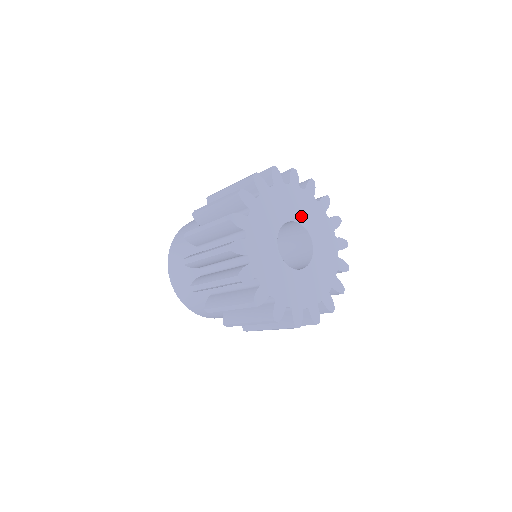
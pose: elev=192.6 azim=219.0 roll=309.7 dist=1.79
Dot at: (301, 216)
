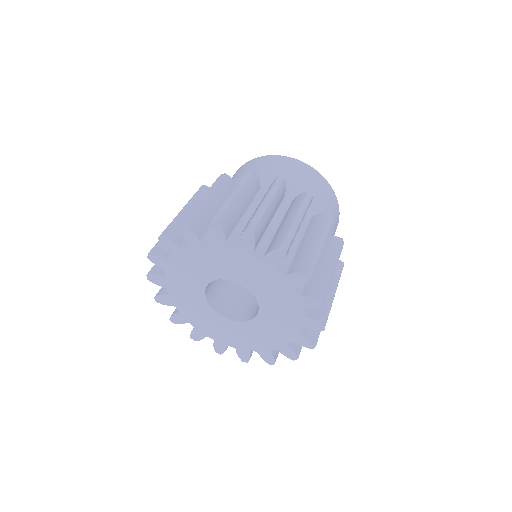
Dot at: (210, 273)
